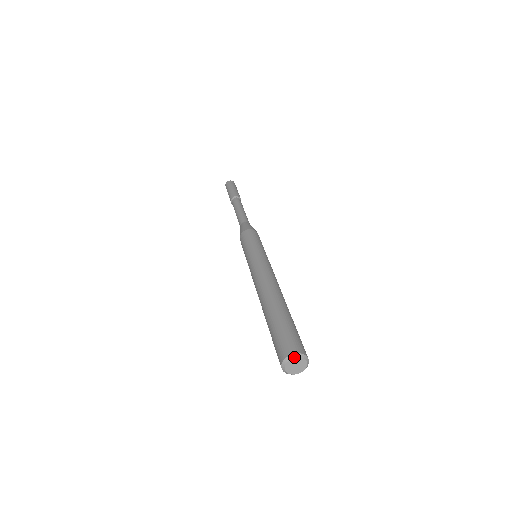
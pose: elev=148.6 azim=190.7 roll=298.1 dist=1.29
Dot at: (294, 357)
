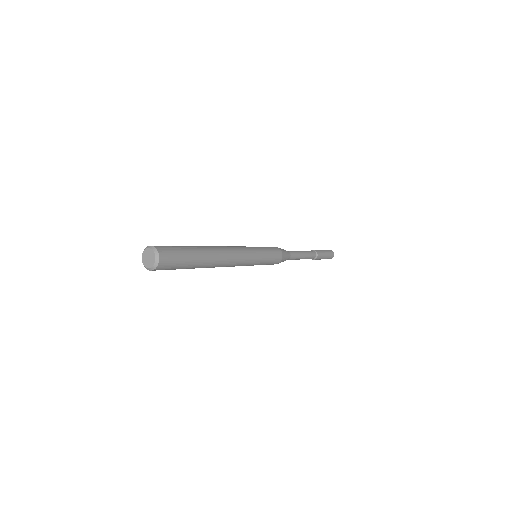
Dot at: (144, 250)
